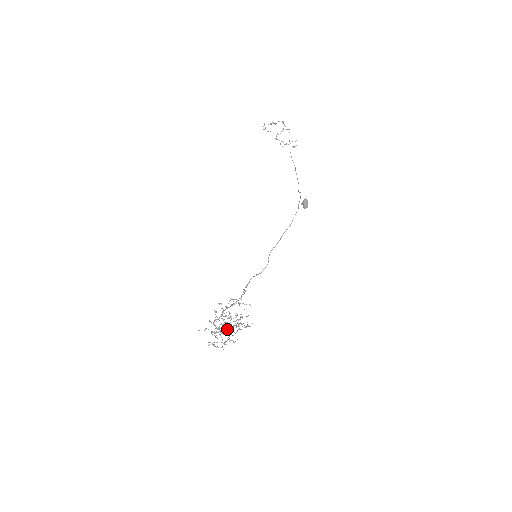
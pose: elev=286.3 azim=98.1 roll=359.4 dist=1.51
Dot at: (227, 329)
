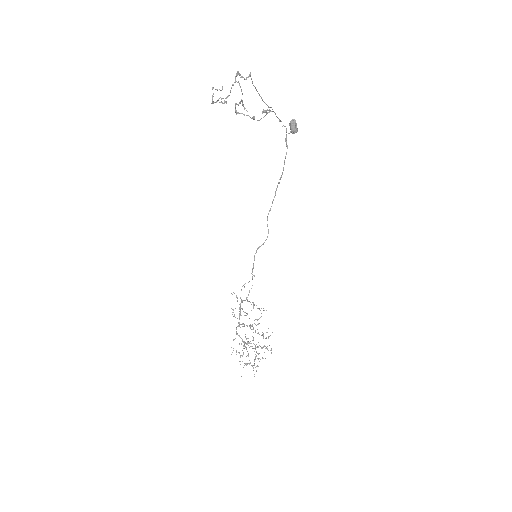
Dot at: occluded
